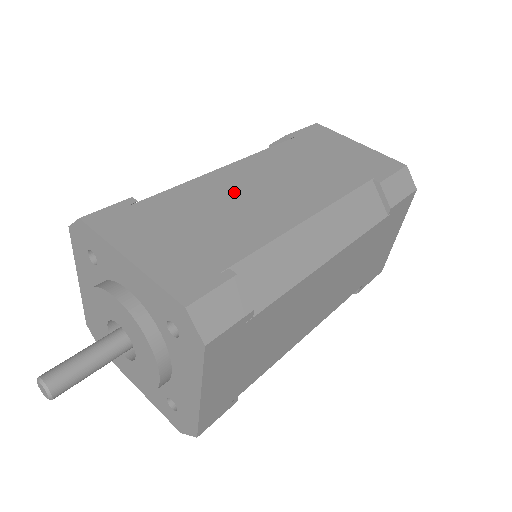
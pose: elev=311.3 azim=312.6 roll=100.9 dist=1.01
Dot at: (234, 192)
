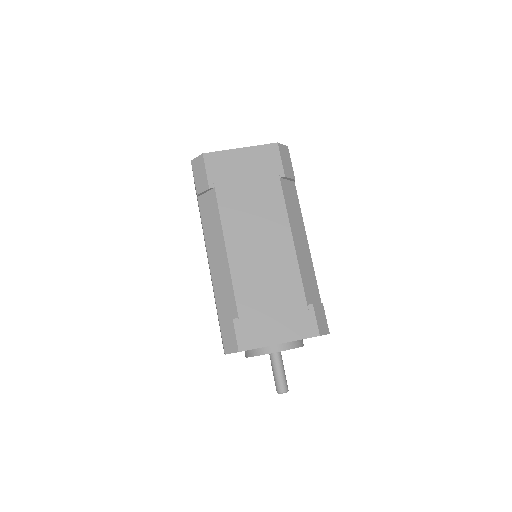
Dot at: (254, 265)
